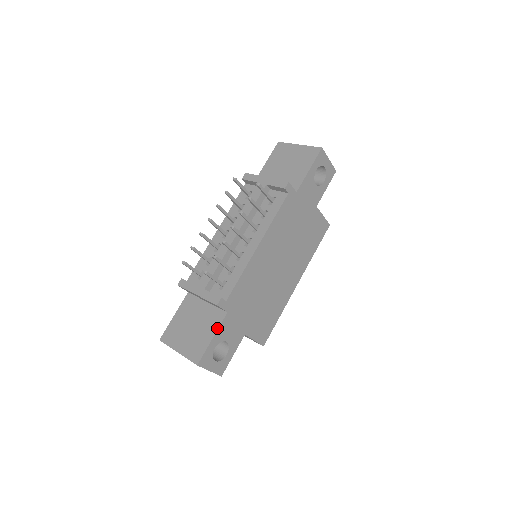
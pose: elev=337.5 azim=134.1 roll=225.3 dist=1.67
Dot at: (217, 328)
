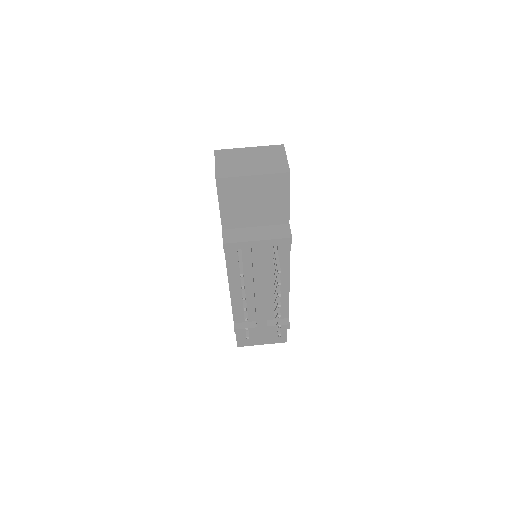
Dot at: occluded
